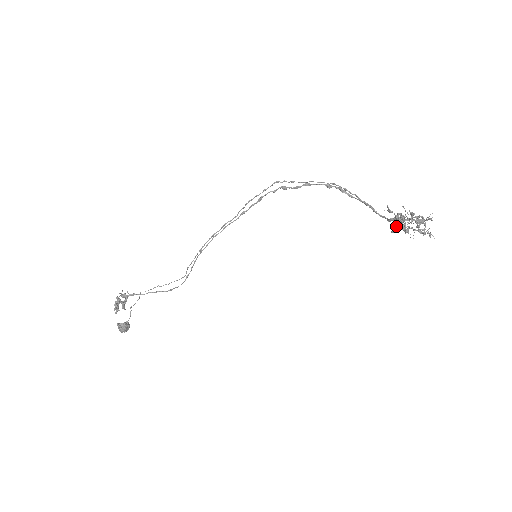
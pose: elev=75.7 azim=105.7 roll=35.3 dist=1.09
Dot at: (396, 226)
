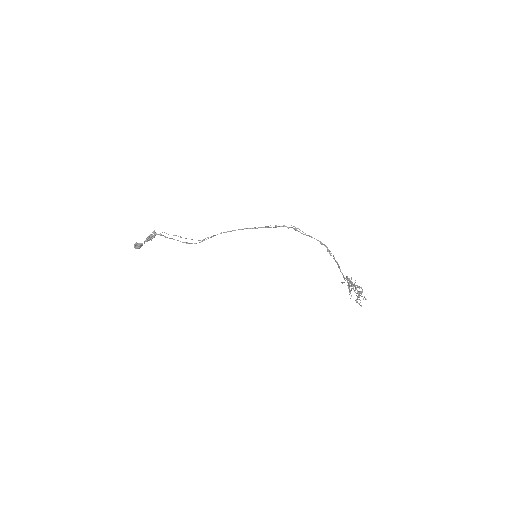
Dot at: occluded
